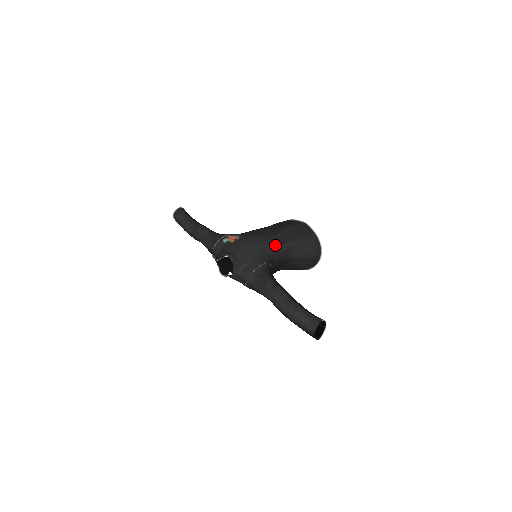
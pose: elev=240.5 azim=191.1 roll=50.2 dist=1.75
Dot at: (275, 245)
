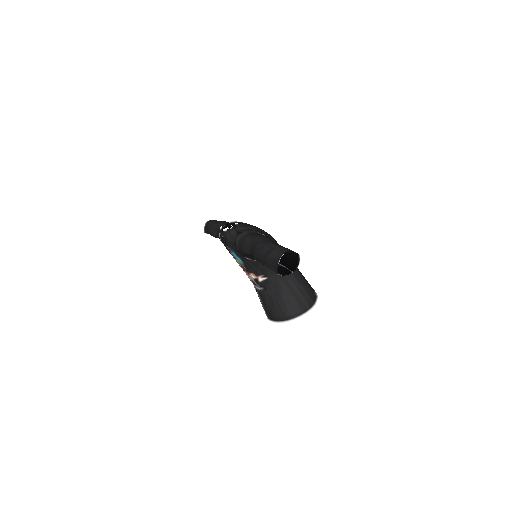
Dot at: occluded
